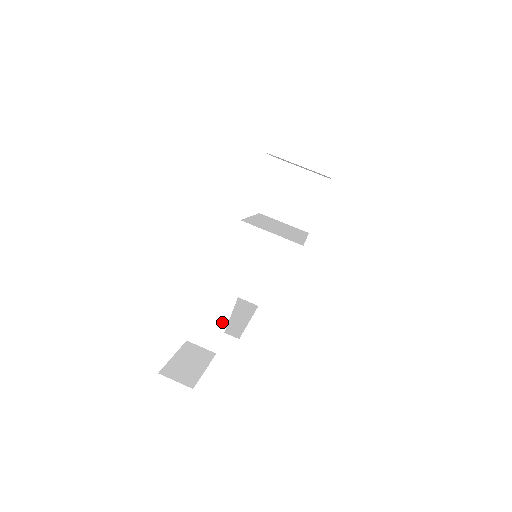
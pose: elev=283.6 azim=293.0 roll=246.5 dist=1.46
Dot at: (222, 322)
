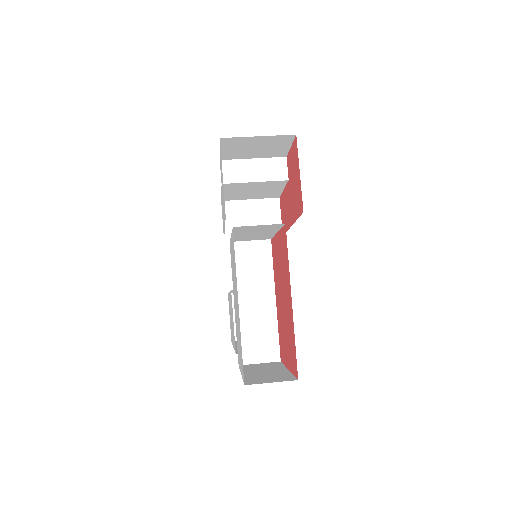
Dot at: (270, 318)
